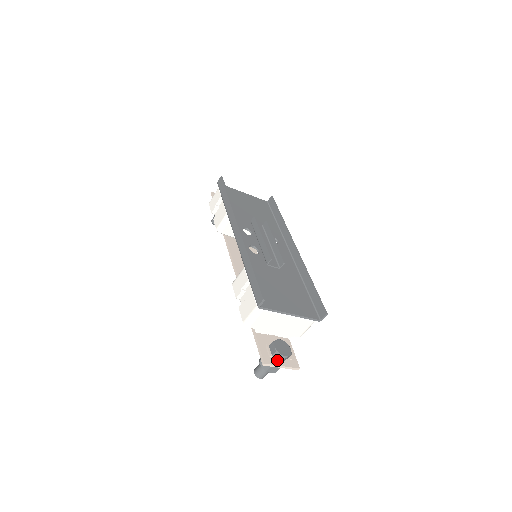
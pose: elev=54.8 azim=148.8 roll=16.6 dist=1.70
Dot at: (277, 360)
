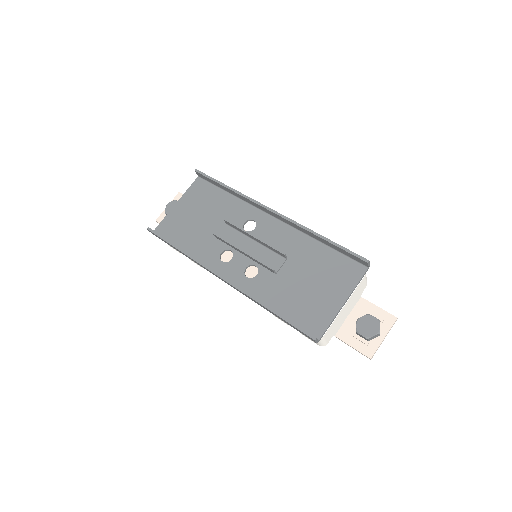
Dot at: (375, 339)
